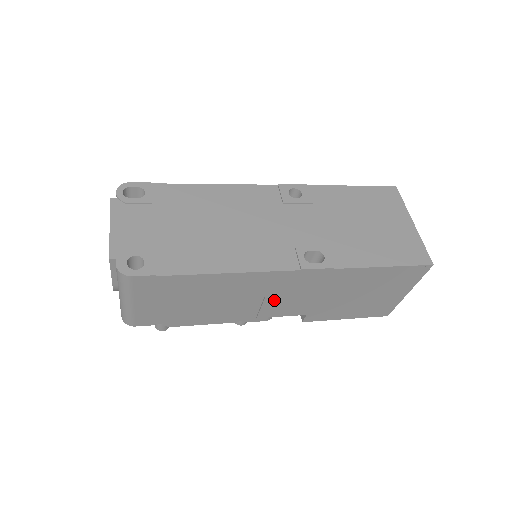
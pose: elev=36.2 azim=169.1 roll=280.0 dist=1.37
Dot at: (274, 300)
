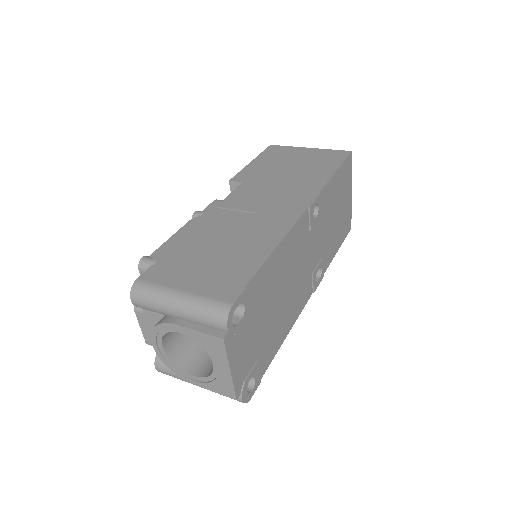
Dot at: occluded
